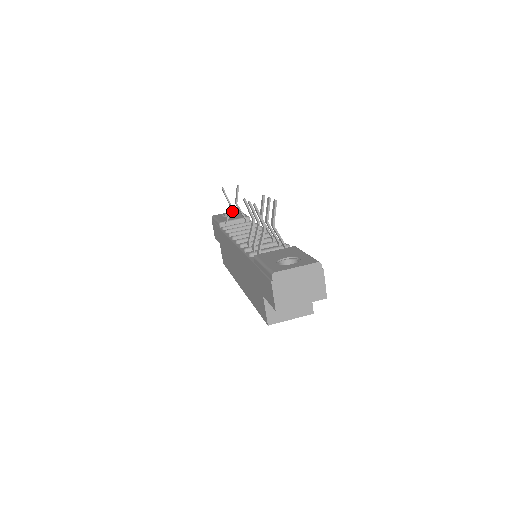
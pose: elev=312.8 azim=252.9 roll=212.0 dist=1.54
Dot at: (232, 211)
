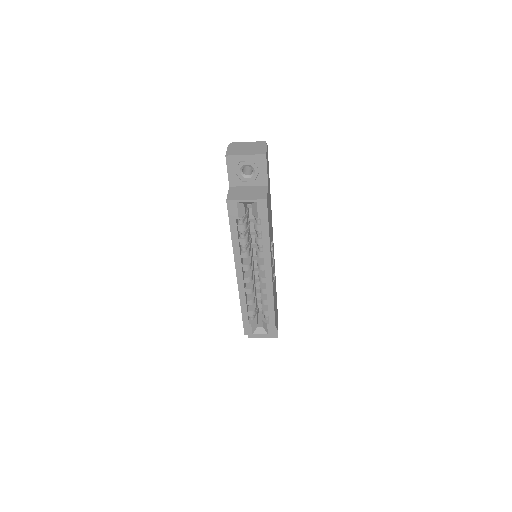
Dot at: occluded
